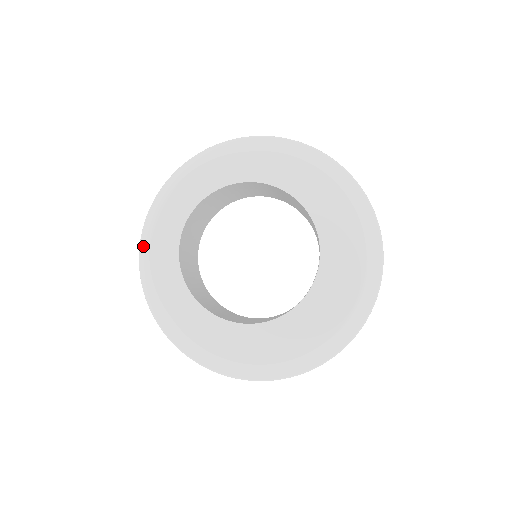
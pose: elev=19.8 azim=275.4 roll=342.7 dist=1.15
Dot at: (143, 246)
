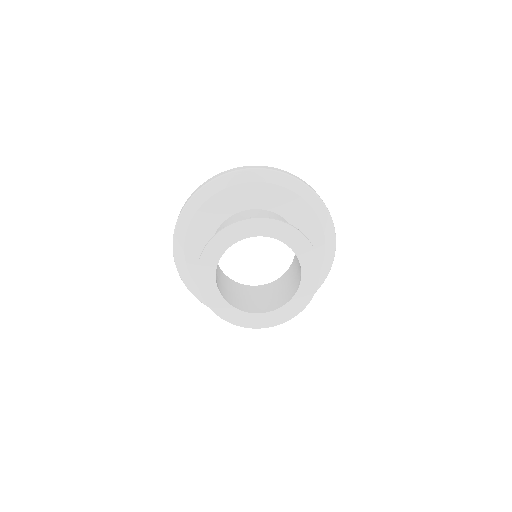
Dot at: (176, 243)
